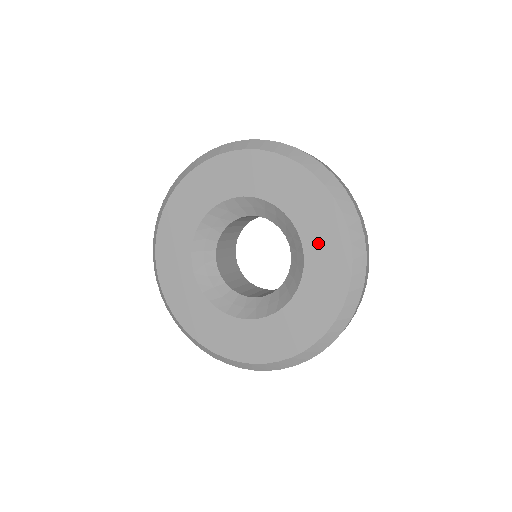
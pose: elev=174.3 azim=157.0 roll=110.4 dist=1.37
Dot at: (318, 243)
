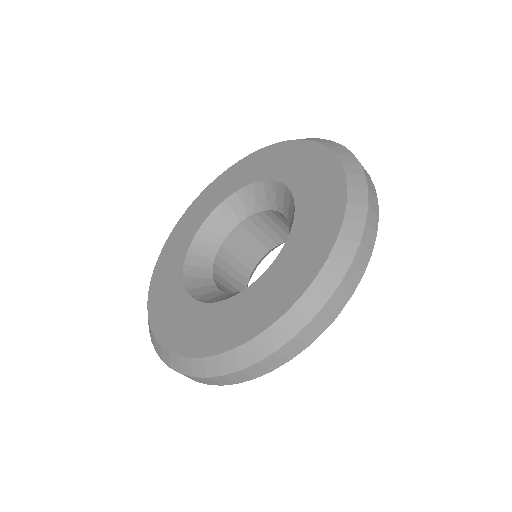
Dot at: (305, 233)
